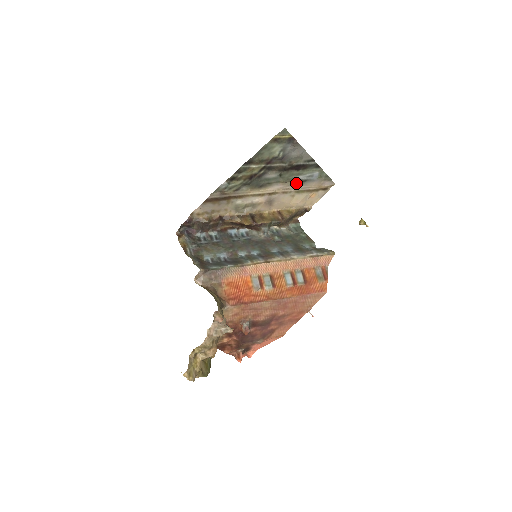
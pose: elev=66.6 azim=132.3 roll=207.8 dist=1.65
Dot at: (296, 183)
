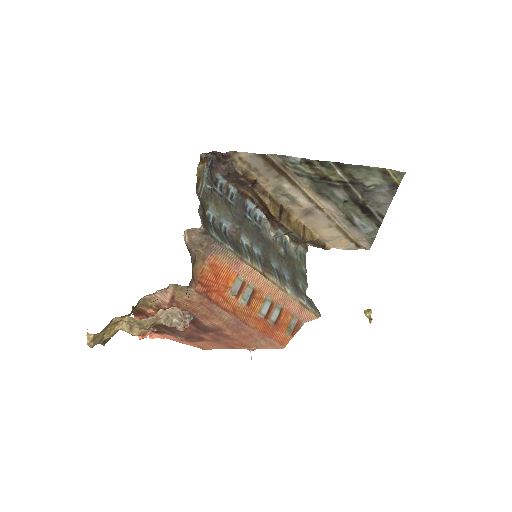
Dot at: (346, 219)
